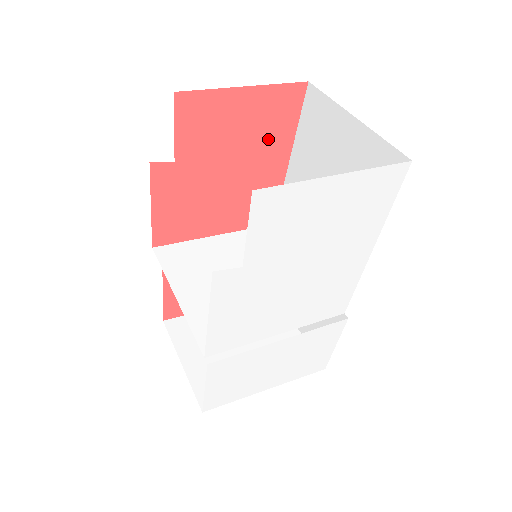
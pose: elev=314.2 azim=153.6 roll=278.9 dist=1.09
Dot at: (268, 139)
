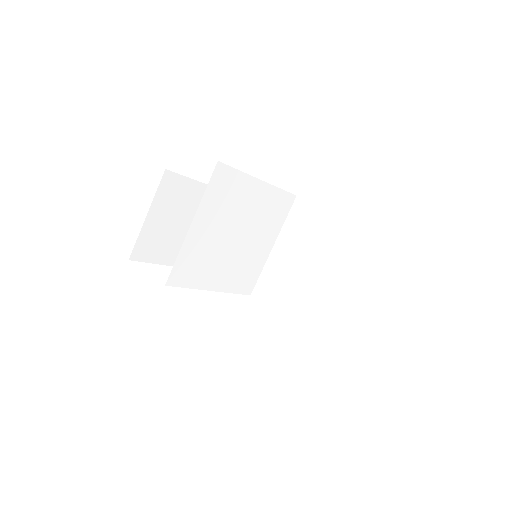
Dot at: occluded
